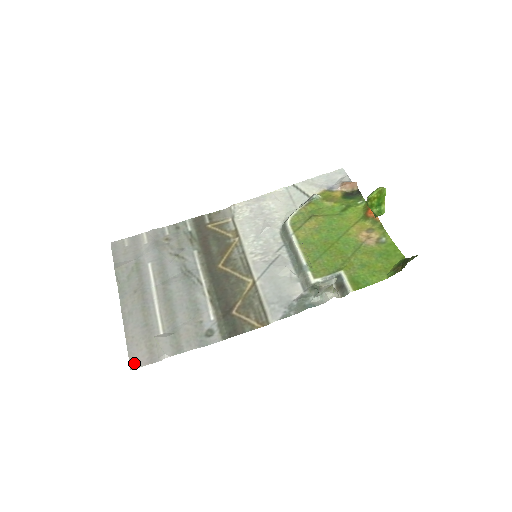
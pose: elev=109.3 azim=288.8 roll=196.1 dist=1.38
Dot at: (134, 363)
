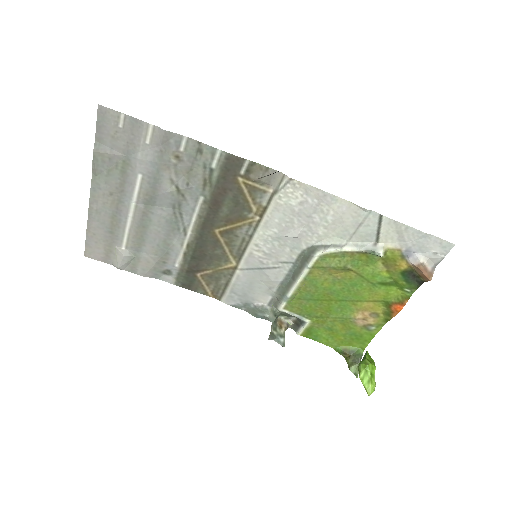
Dot at: (89, 253)
